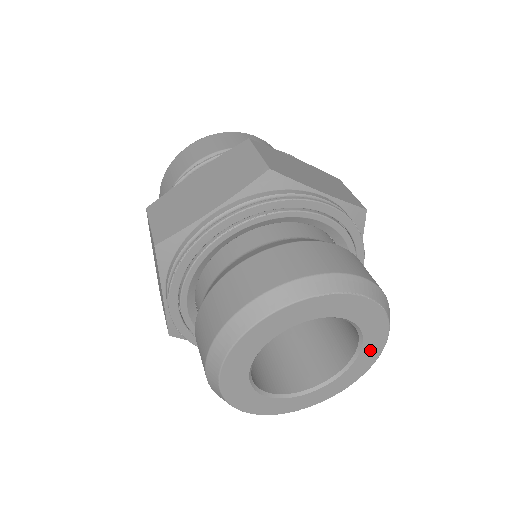
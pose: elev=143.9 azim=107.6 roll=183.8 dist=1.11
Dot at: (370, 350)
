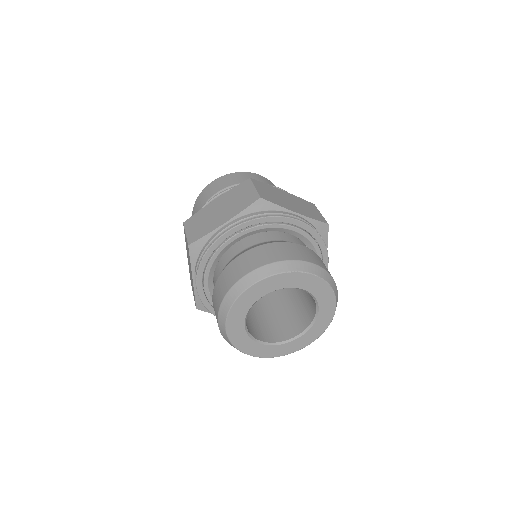
Dot at: (325, 314)
